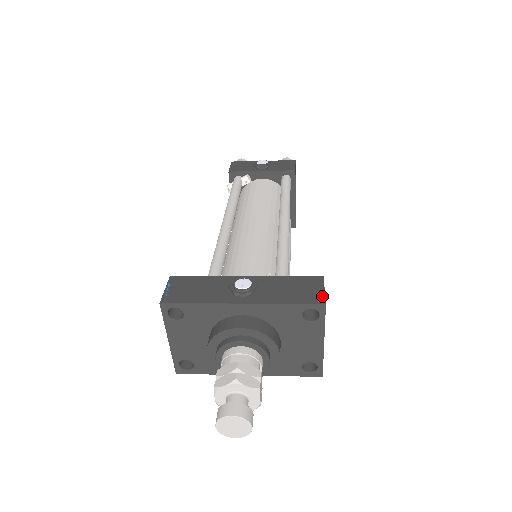
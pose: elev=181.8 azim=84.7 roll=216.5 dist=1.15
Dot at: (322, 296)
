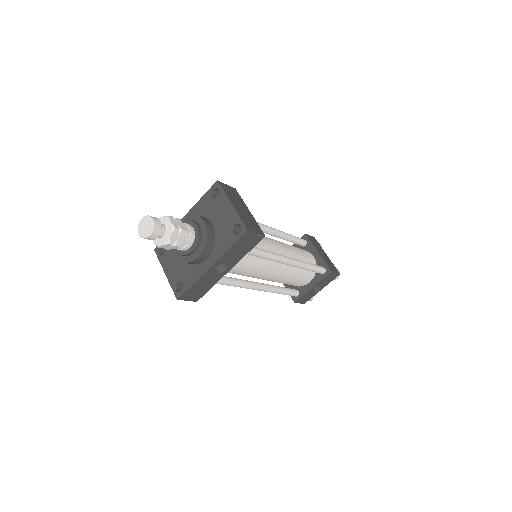
Dot at: occluded
